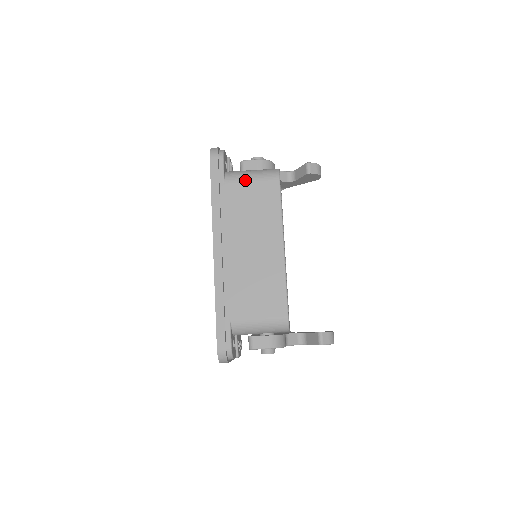
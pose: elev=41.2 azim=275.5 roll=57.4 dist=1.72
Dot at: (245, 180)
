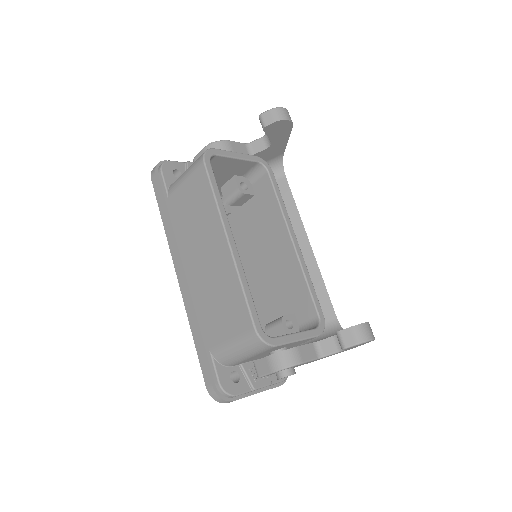
Dot at: (180, 183)
